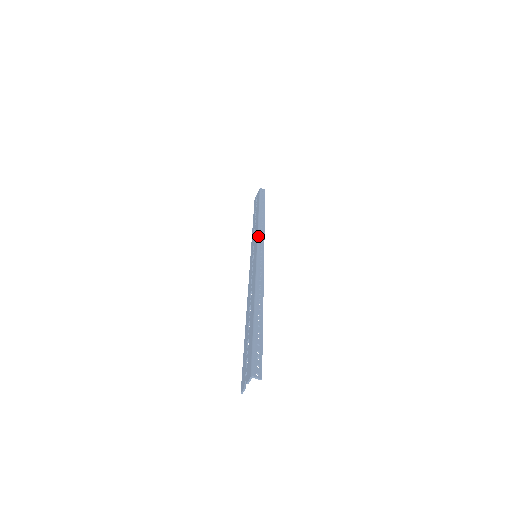
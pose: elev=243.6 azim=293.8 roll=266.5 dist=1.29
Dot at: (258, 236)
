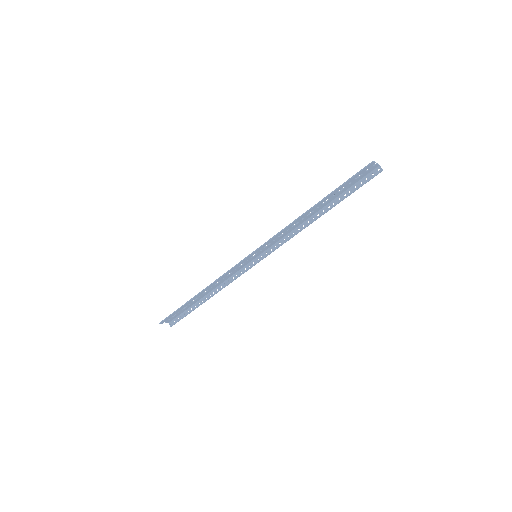
Dot at: (241, 268)
